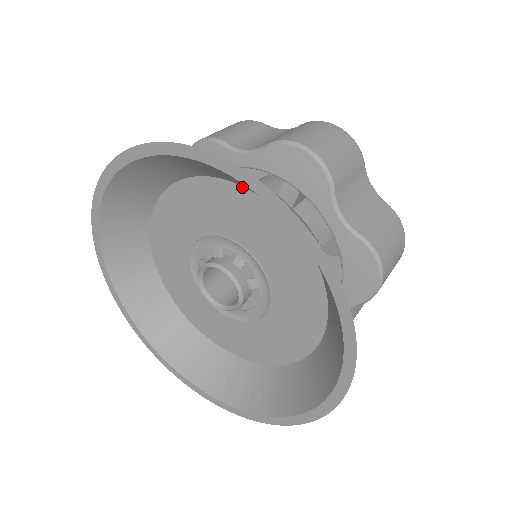
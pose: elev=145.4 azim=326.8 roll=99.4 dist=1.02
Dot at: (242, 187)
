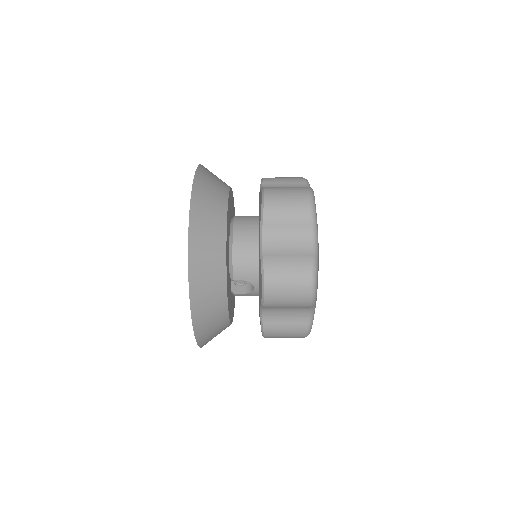
Dot at: occluded
